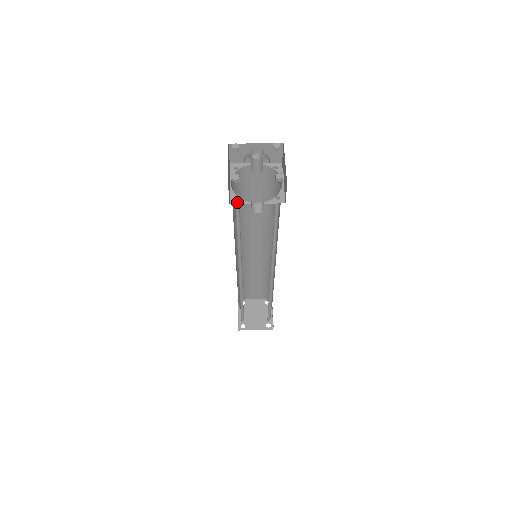
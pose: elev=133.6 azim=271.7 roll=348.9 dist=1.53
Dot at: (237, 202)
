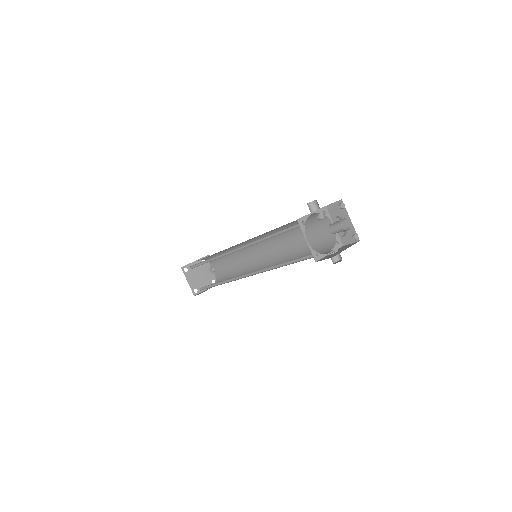
Dot at: (319, 258)
